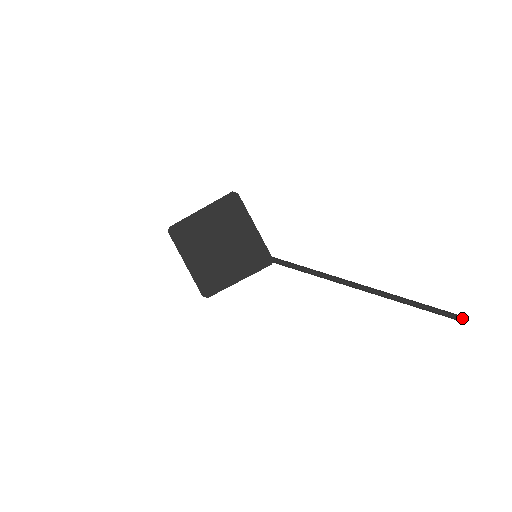
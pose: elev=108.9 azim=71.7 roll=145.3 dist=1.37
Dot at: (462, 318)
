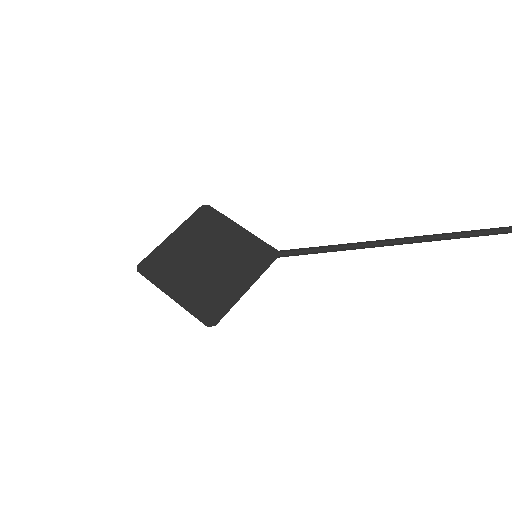
Dot at: out of frame
